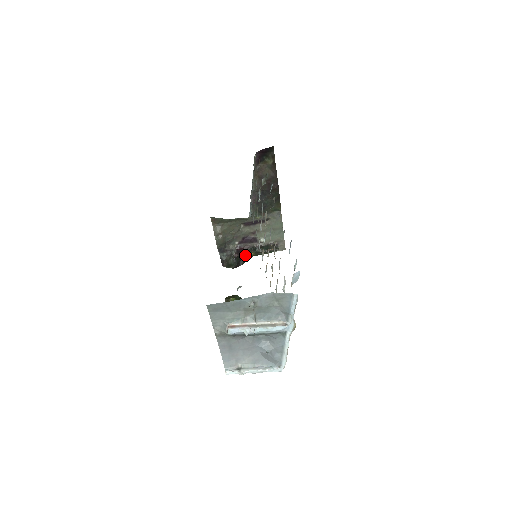
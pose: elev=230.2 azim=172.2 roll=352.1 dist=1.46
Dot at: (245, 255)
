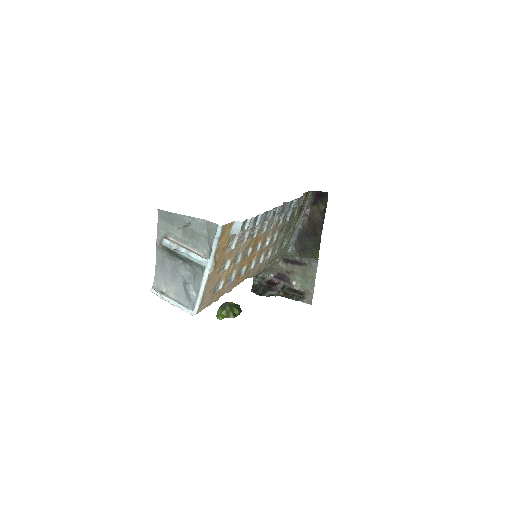
Dot at: (273, 289)
